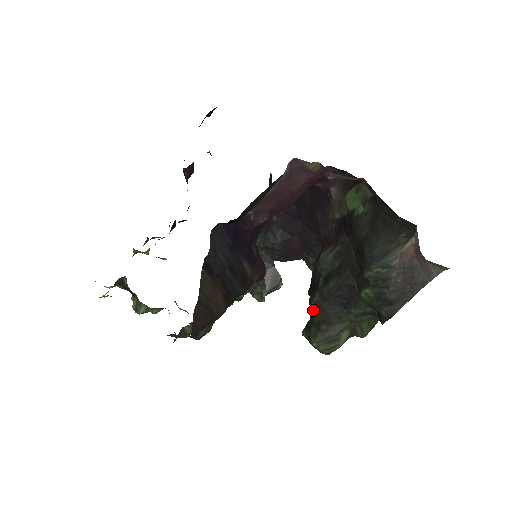
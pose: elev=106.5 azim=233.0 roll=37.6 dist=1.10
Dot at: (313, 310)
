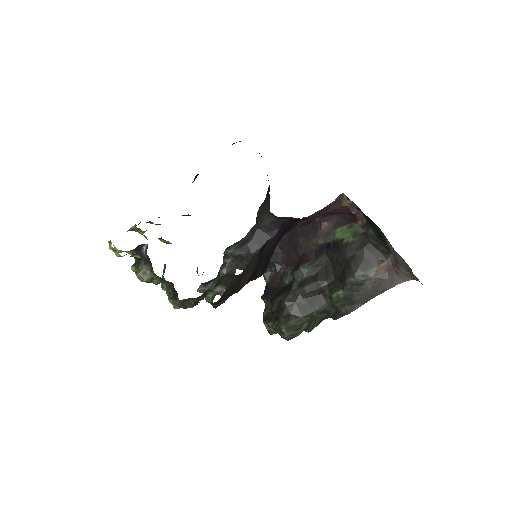
Dot at: (285, 305)
